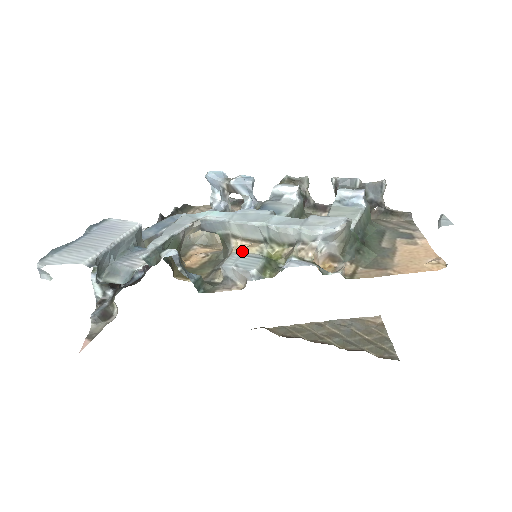
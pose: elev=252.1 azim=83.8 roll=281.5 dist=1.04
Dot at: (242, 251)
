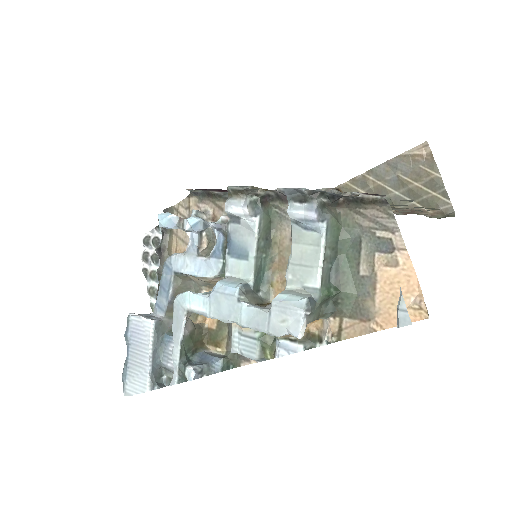
Dot at: (238, 326)
